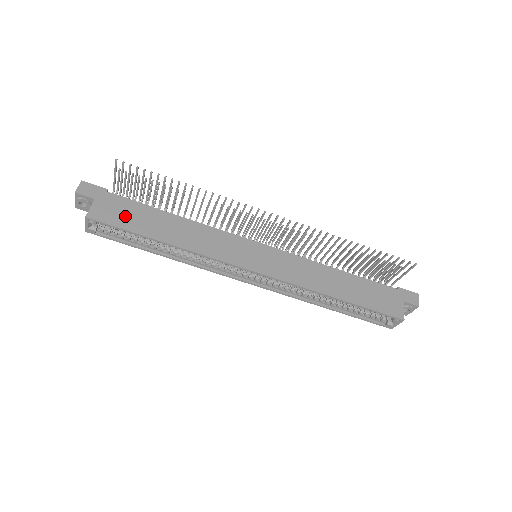
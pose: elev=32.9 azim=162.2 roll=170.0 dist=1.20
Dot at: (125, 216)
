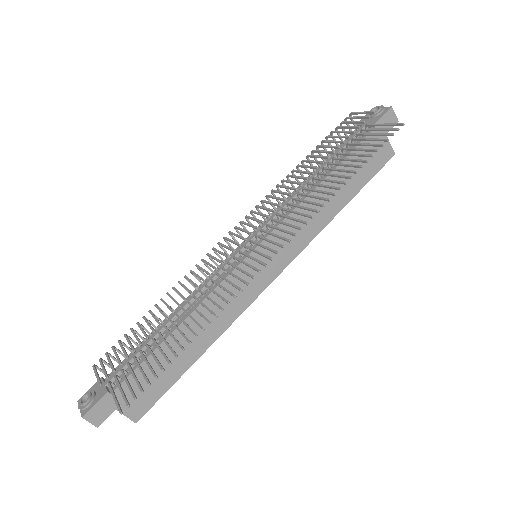
Dot at: (153, 384)
